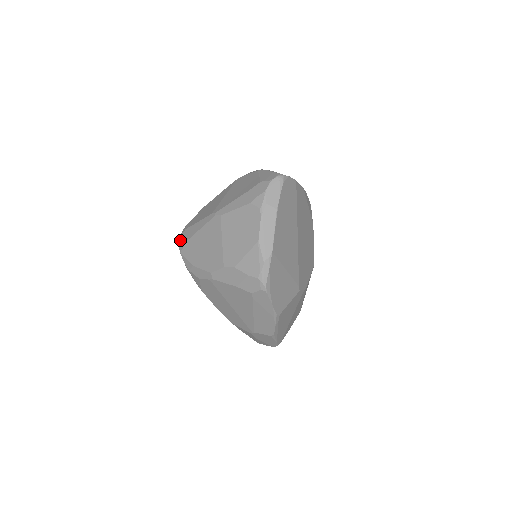
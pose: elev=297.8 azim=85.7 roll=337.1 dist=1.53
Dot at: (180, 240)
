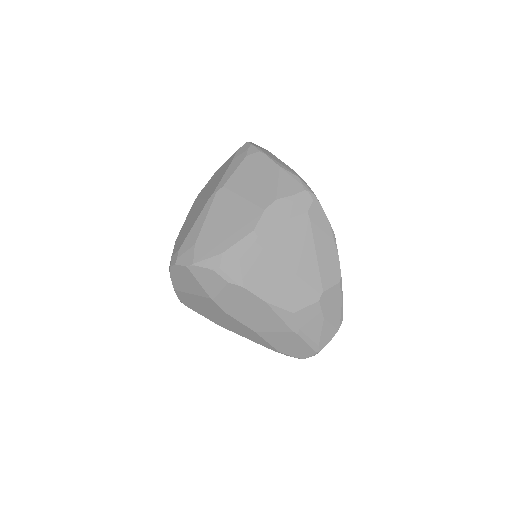
Dot at: (180, 261)
